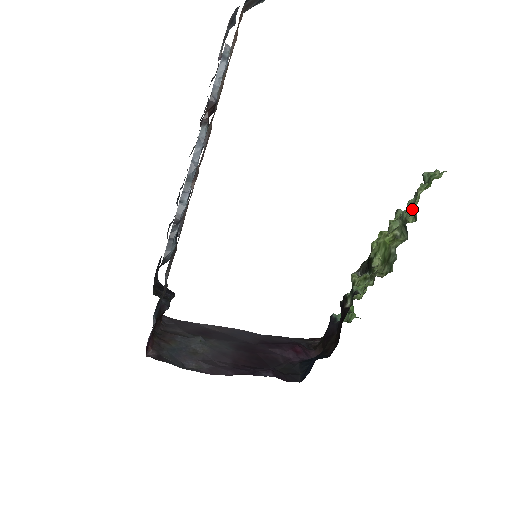
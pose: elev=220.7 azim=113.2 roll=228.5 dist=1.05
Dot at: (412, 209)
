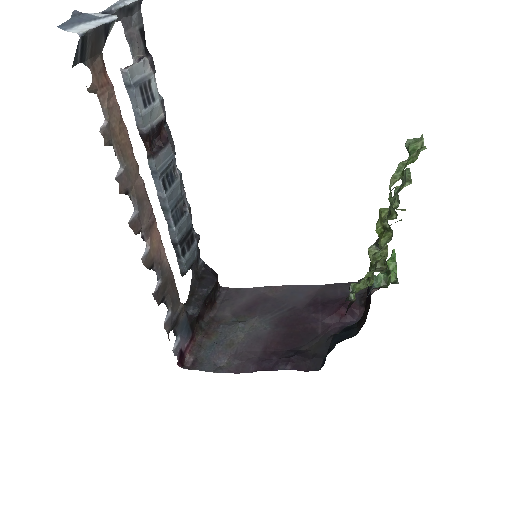
Dot at: (390, 203)
